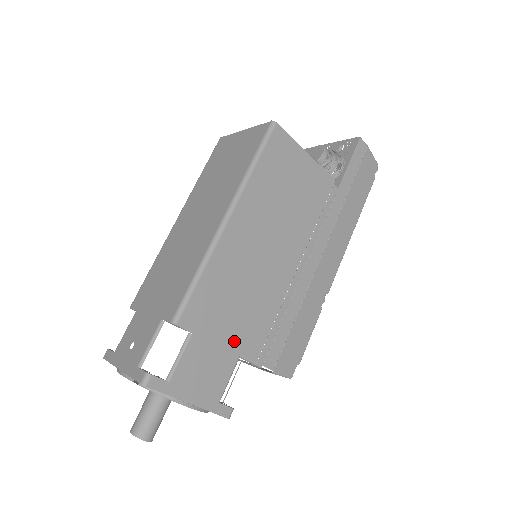
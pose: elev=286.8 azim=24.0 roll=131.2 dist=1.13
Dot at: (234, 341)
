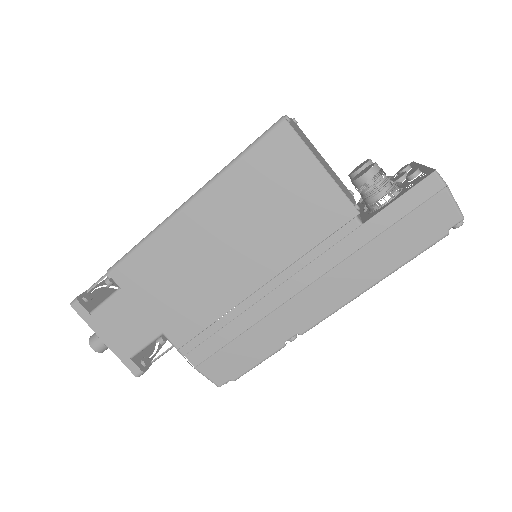
Dot at: (160, 317)
